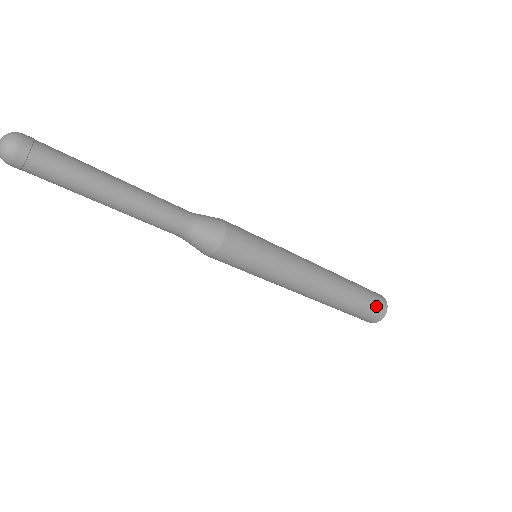
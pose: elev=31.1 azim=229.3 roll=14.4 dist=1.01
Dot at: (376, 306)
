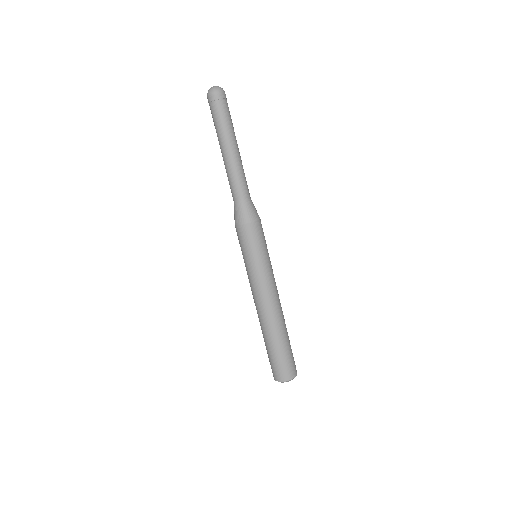
Dot at: occluded
